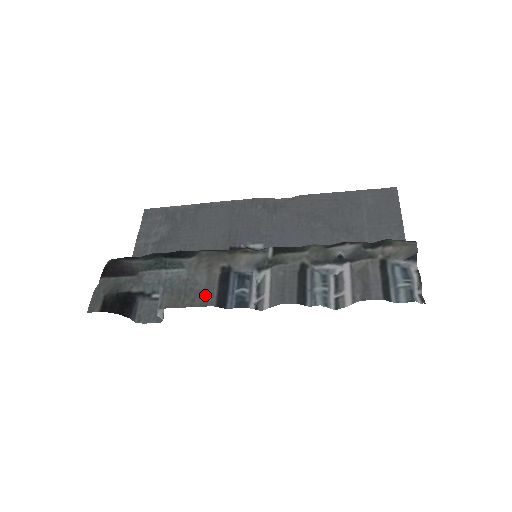
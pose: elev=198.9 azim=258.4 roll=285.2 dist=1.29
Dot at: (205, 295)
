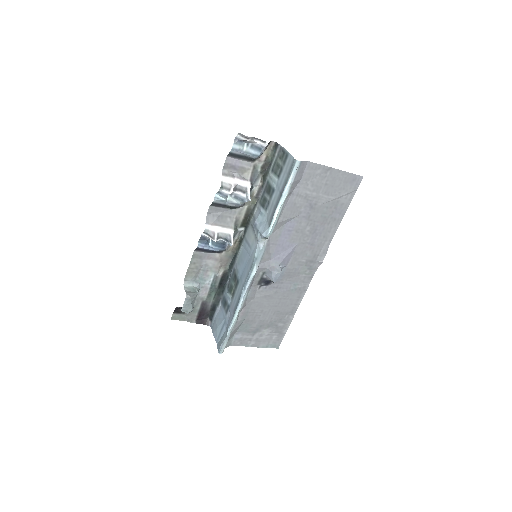
Dot at: (200, 257)
